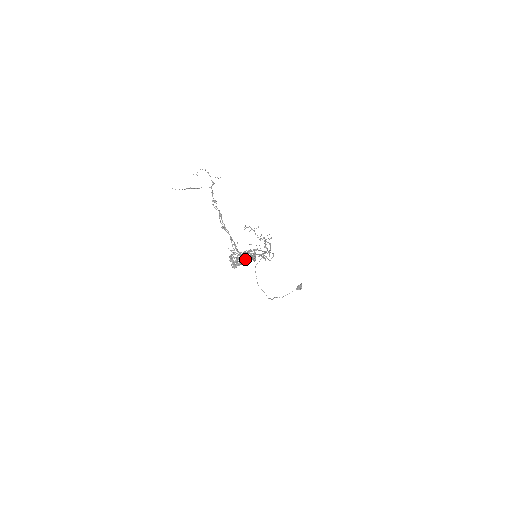
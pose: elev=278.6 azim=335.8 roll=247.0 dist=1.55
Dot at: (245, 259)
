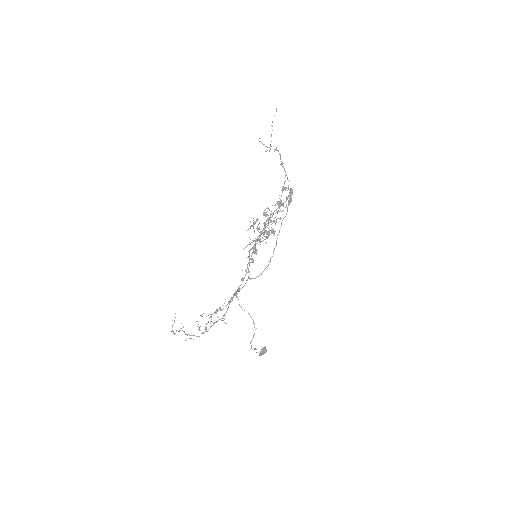
Dot at: (291, 198)
